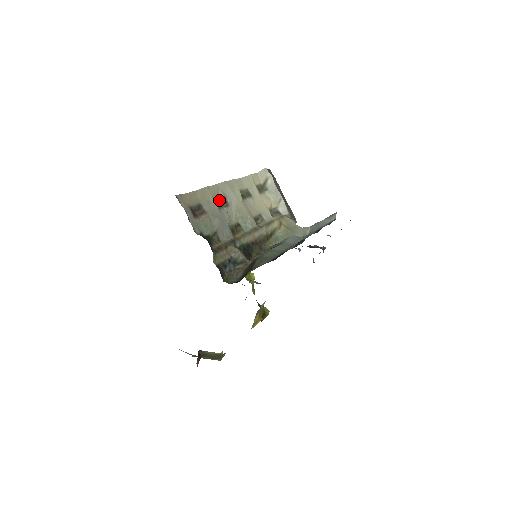
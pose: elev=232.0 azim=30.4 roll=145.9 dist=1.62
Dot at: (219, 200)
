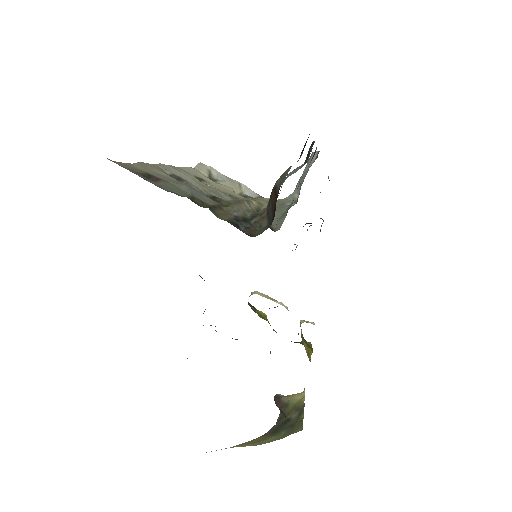
Dot at: occluded
